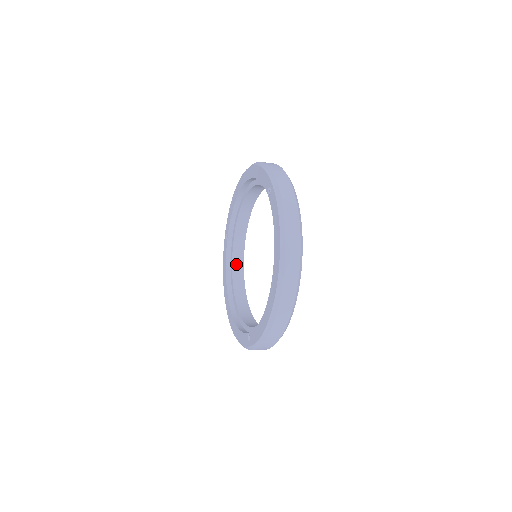
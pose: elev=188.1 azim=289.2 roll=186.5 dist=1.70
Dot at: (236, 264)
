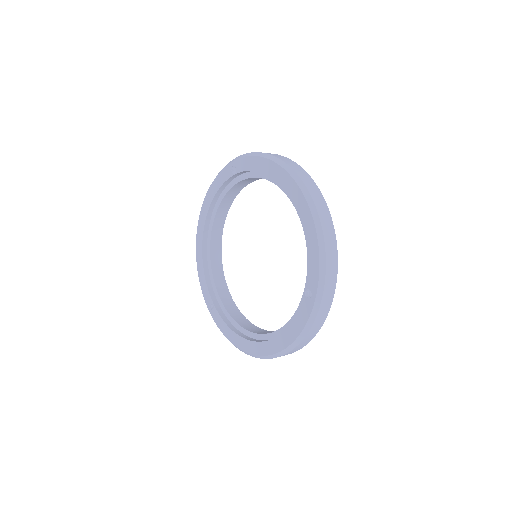
Dot at: (229, 195)
